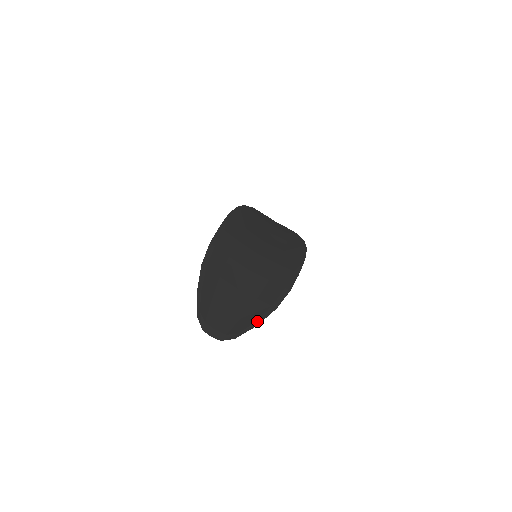
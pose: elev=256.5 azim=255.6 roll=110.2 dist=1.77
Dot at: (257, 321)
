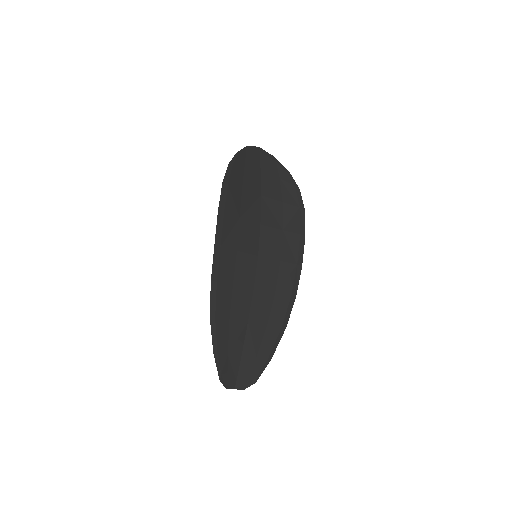
Dot at: (271, 353)
